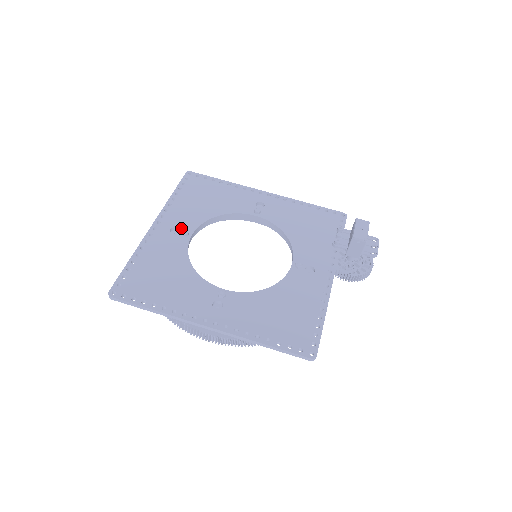
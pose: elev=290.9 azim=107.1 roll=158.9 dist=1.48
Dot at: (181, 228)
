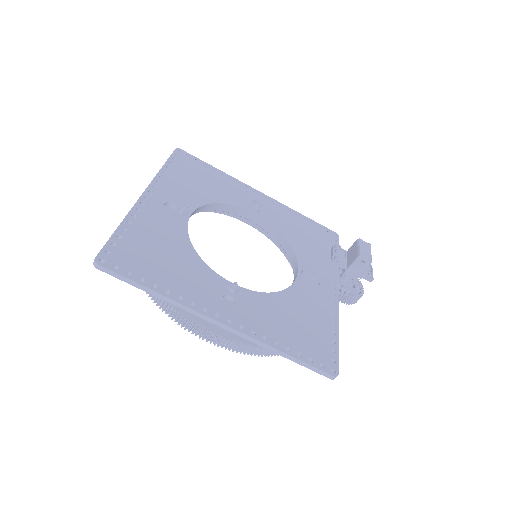
Dot at: (177, 205)
